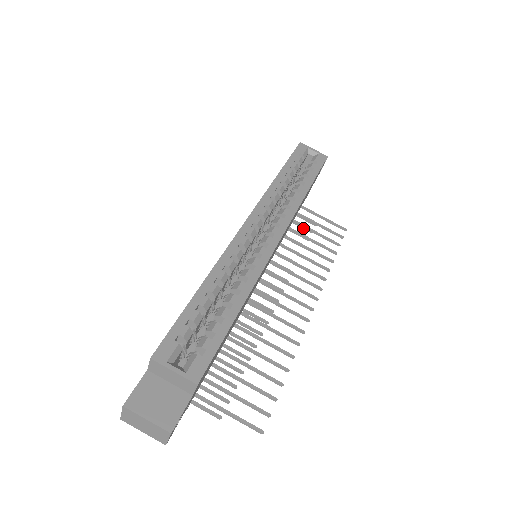
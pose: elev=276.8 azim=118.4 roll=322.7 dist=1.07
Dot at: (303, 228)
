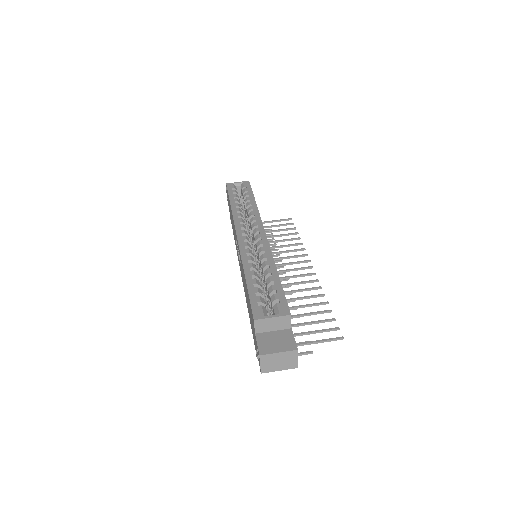
Dot at: occluded
